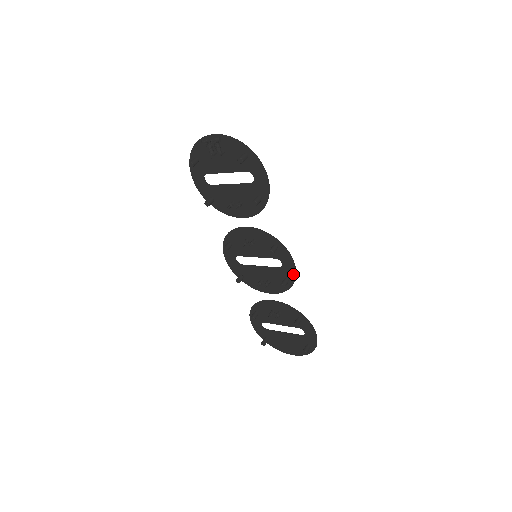
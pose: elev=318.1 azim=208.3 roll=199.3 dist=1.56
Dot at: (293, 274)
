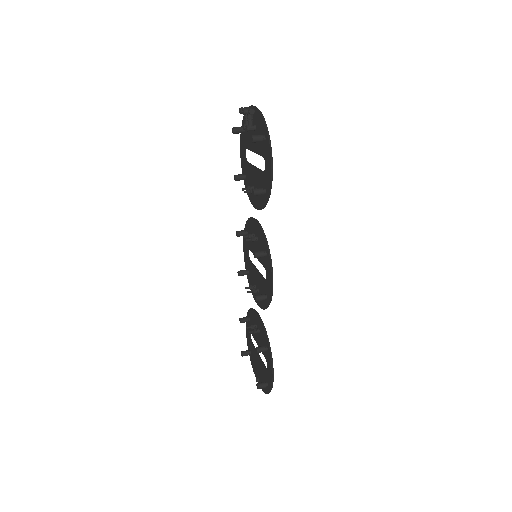
Dot at: (270, 293)
